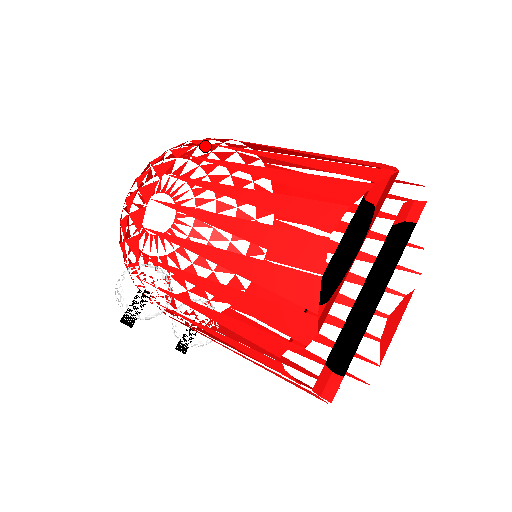
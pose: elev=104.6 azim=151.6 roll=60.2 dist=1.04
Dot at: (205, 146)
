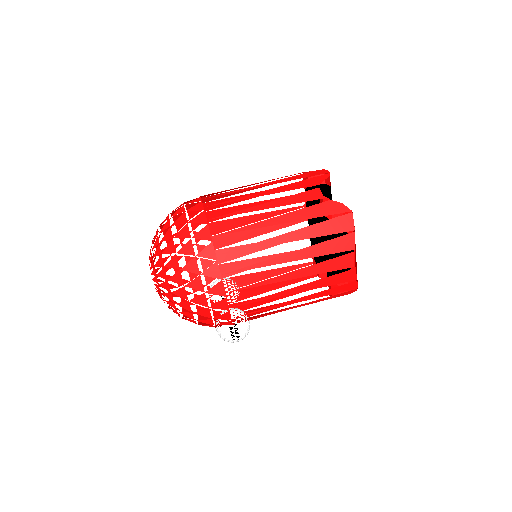
Dot at: occluded
